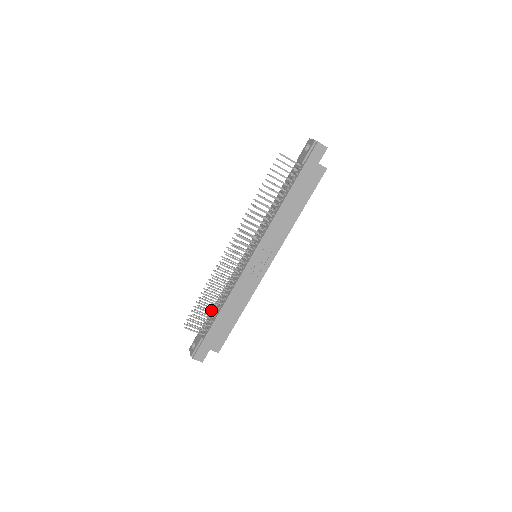
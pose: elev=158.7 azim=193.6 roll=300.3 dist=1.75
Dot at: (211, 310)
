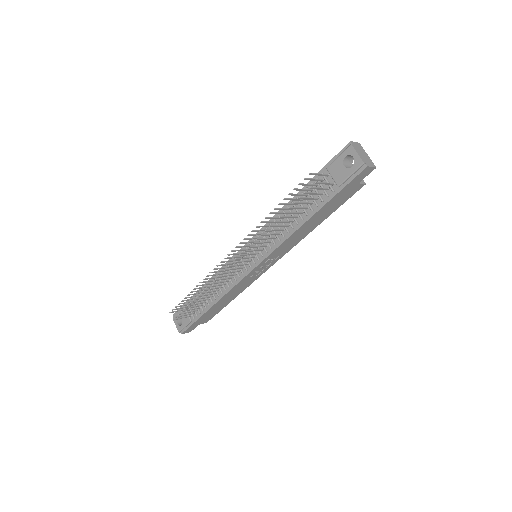
Dot at: (202, 303)
